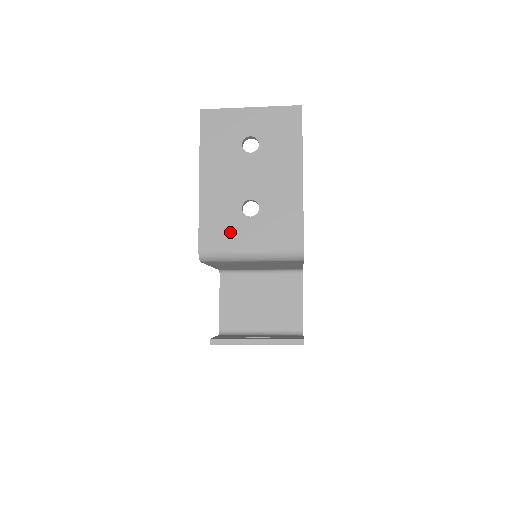
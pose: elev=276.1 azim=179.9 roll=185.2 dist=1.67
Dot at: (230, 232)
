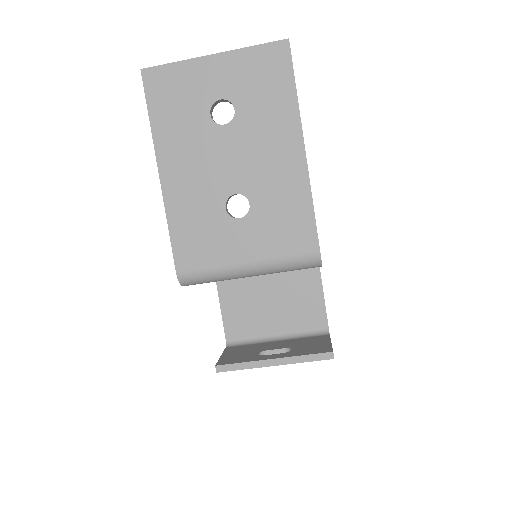
Dot at: (215, 244)
